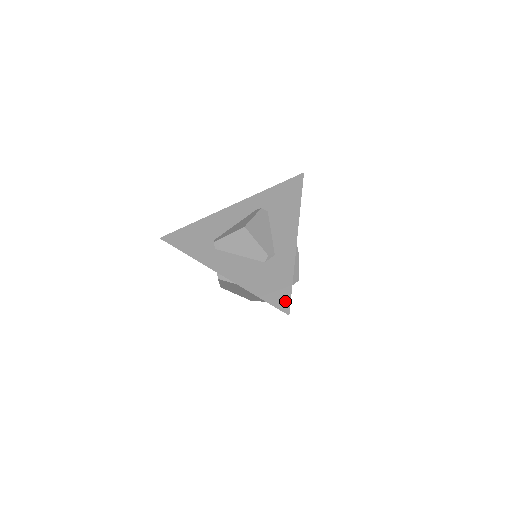
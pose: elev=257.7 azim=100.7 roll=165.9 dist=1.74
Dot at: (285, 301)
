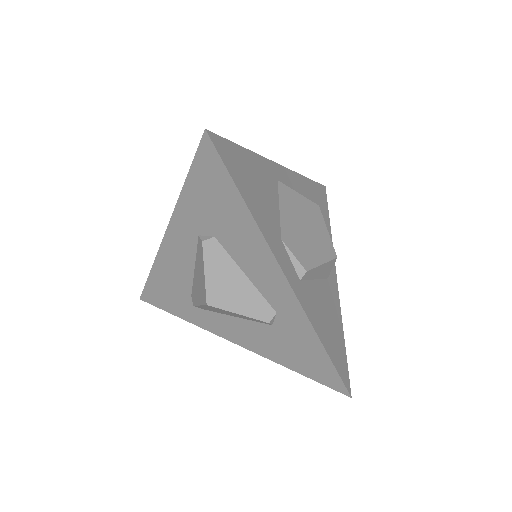
Dot at: (334, 380)
